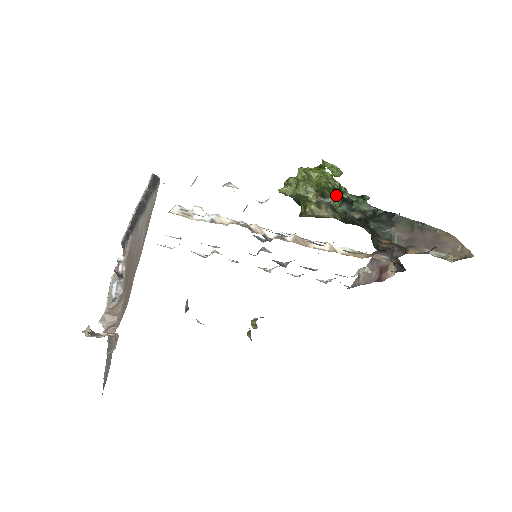
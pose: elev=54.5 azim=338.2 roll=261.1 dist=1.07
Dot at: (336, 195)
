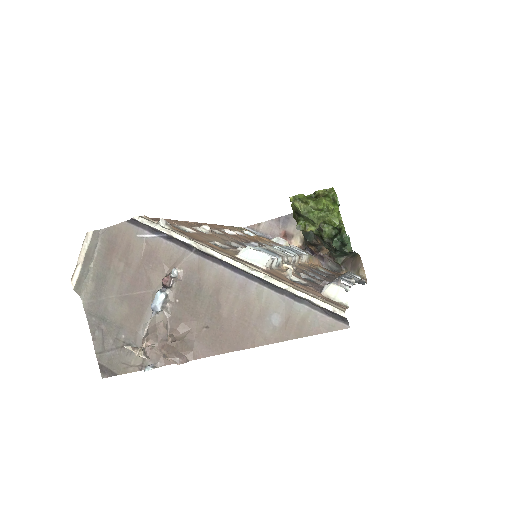
Dot at: occluded
